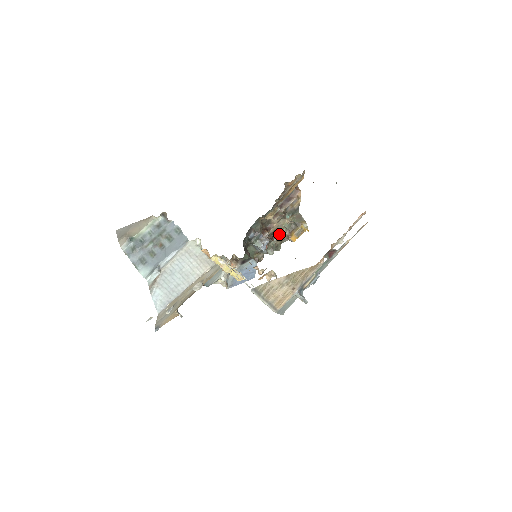
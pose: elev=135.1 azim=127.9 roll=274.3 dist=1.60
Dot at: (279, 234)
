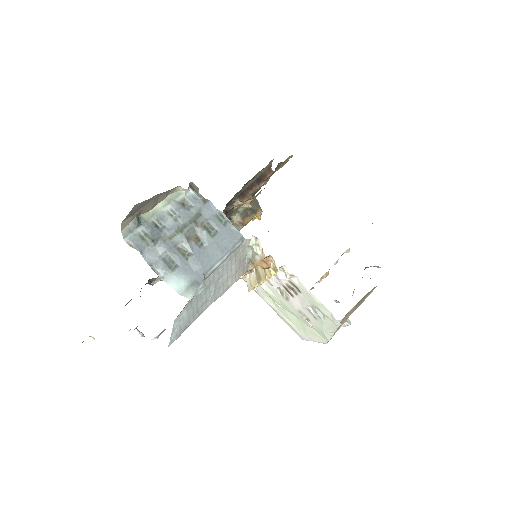
Dot at: occluded
